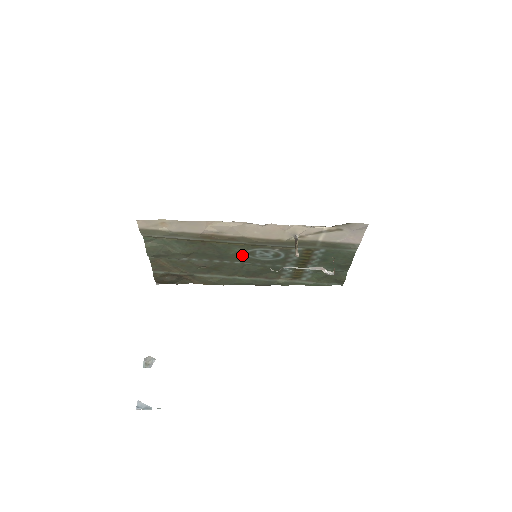
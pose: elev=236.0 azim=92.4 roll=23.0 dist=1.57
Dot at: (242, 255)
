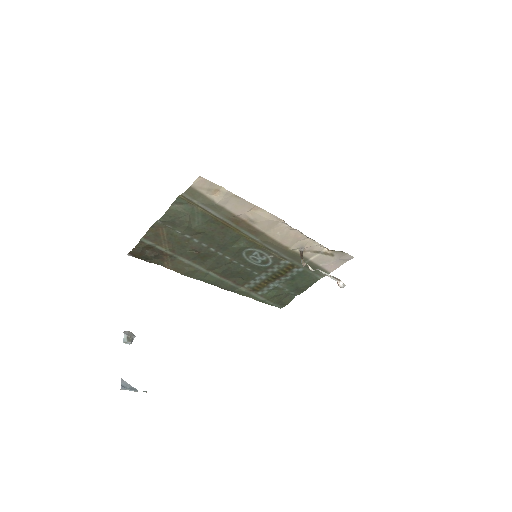
Dot at: (240, 251)
